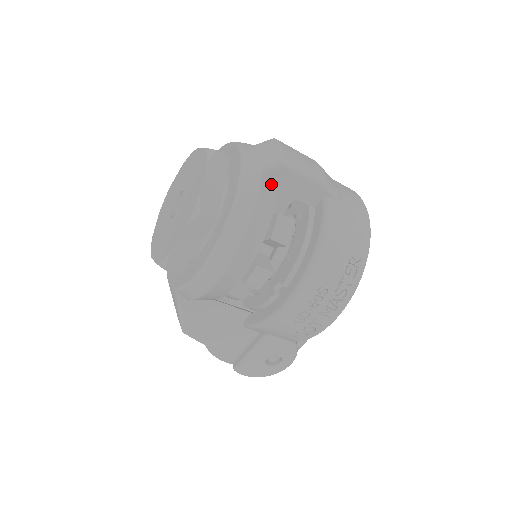
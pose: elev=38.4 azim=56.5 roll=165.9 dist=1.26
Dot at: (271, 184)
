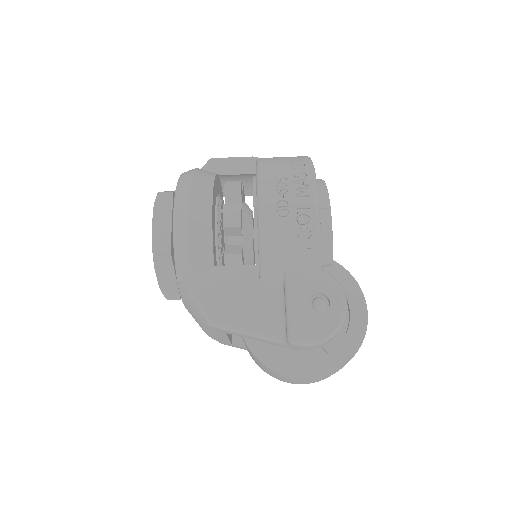
Dot at: occluded
